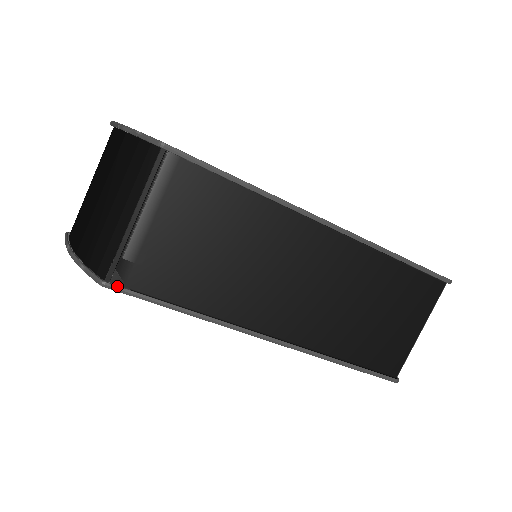
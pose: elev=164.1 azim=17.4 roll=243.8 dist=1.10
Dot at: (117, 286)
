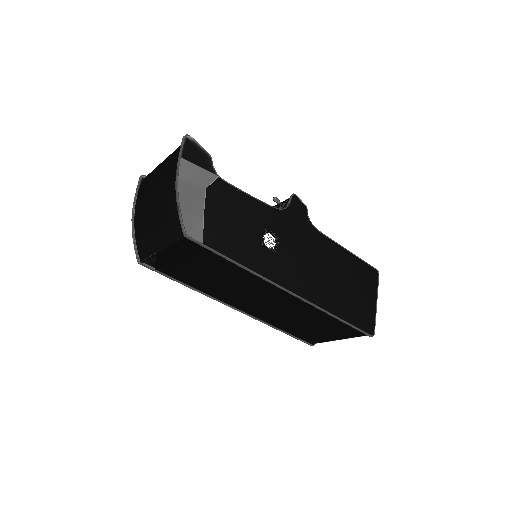
Dot at: (147, 266)
